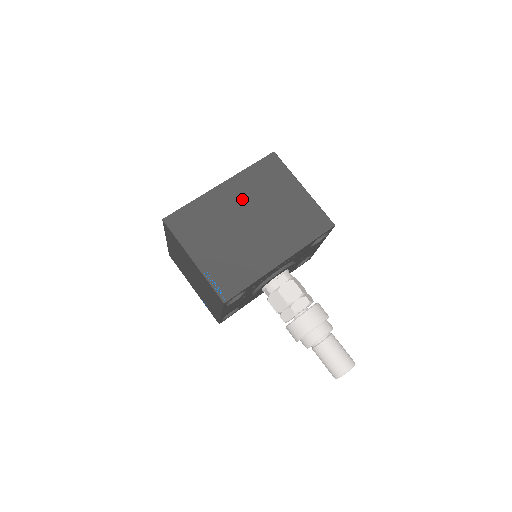
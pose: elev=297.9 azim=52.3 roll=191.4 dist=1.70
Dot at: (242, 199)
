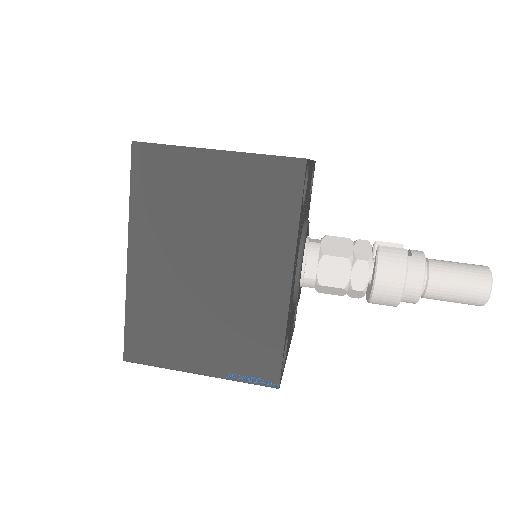
Dot at: (168, 250)
